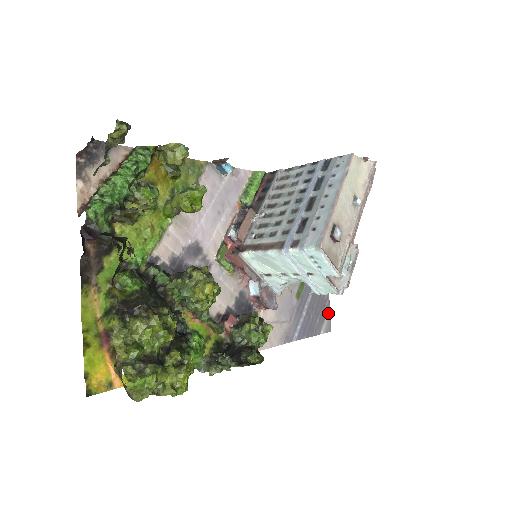
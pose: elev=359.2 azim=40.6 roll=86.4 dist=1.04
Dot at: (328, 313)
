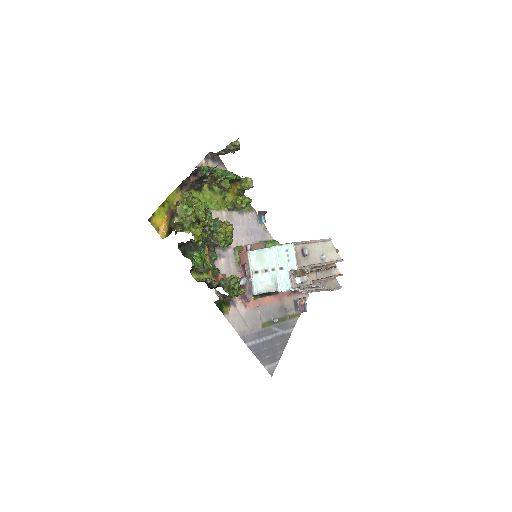
Dot at: (276, 363)
